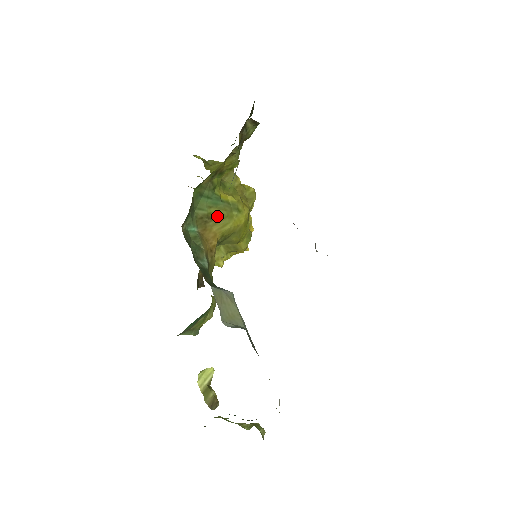
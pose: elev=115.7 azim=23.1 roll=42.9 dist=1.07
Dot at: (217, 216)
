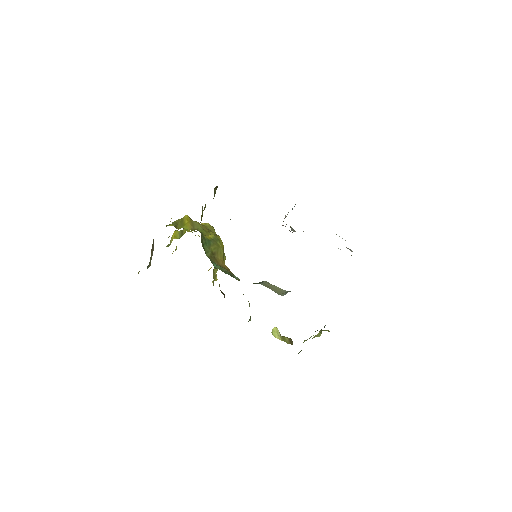
Dot at: (215, 250)
